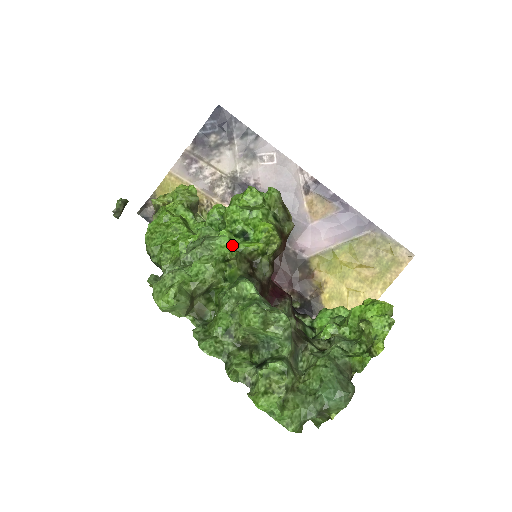
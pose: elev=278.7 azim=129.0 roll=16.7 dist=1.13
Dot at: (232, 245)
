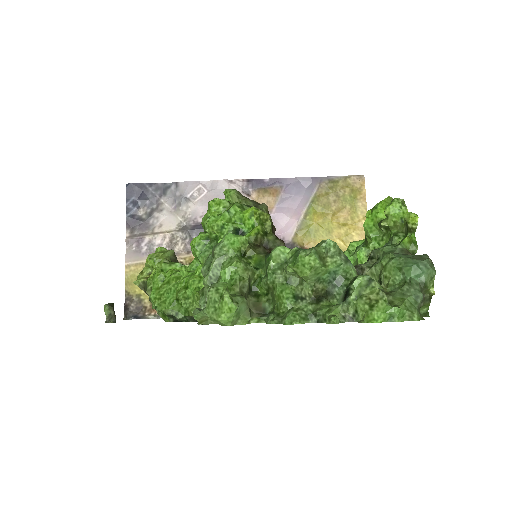
Dot at: (239, 236)
